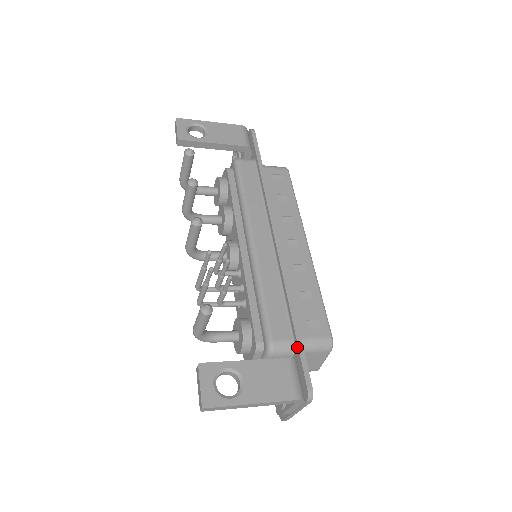
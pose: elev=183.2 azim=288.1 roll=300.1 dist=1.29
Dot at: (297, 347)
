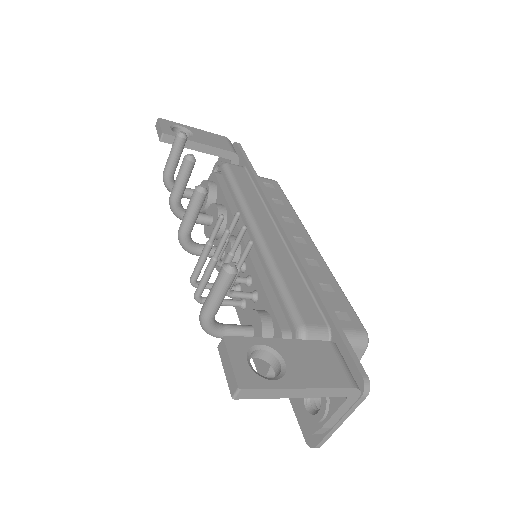
Dot at: (336, 332)
